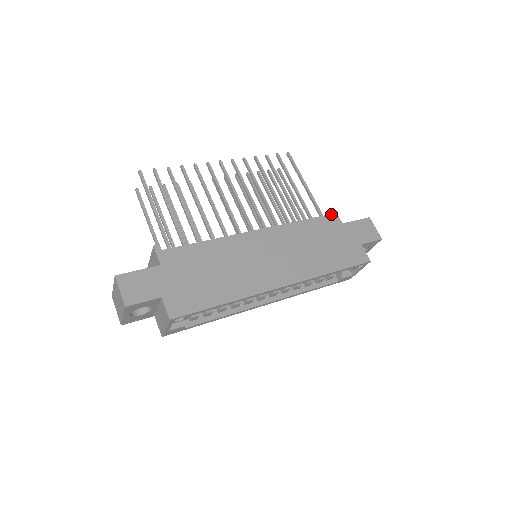
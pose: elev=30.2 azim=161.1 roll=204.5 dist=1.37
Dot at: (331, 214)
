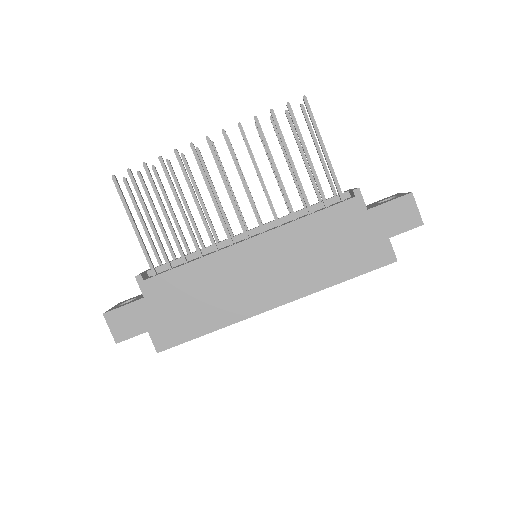
Dot at: (353, 198)
